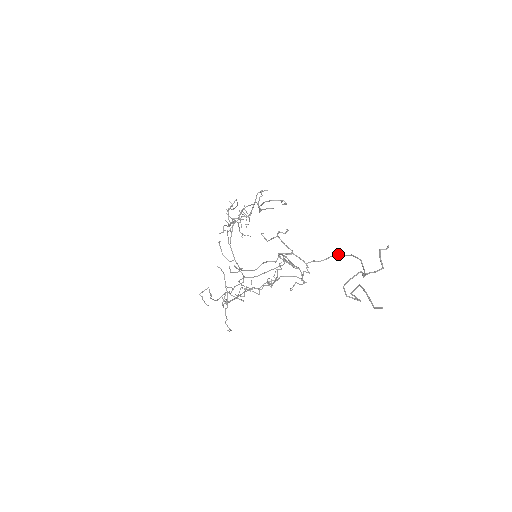
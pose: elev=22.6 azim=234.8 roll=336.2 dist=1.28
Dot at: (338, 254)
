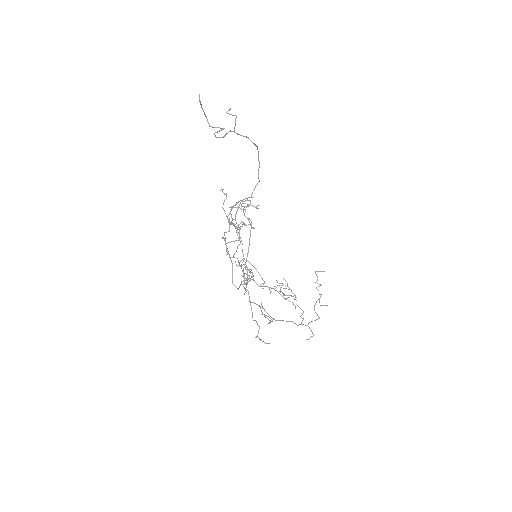
Dot at: (258, 171)
